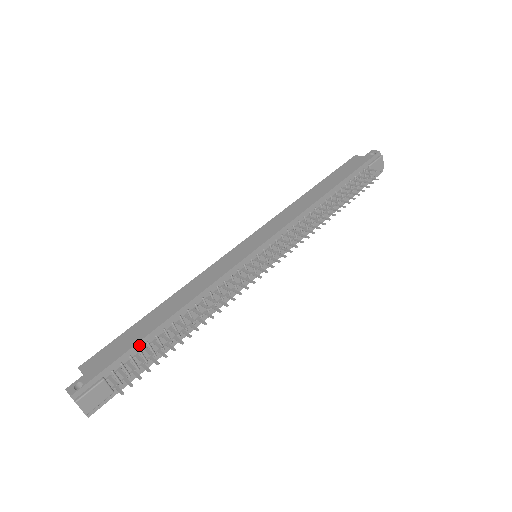
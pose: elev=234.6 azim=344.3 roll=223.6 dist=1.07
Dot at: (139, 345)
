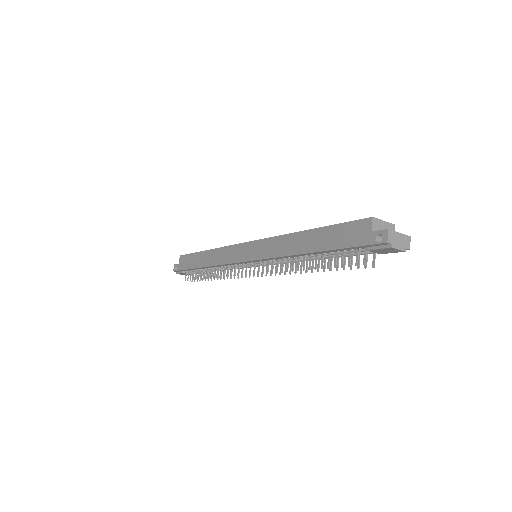
Dot at: (193, 269)
